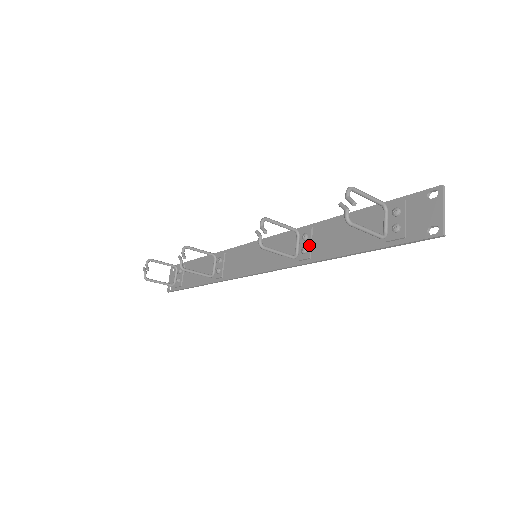
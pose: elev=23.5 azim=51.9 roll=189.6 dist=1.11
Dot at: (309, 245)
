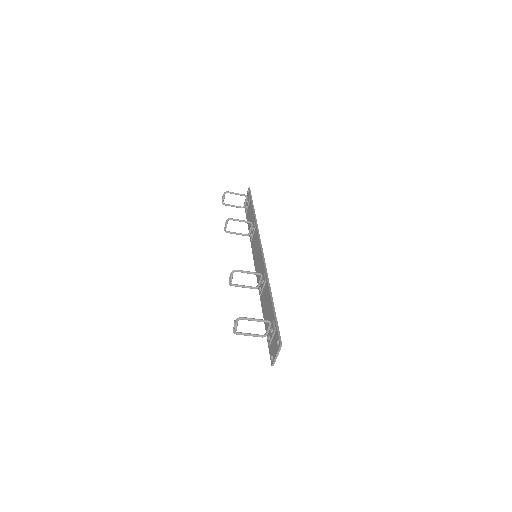
Dot at: (261, 289)
